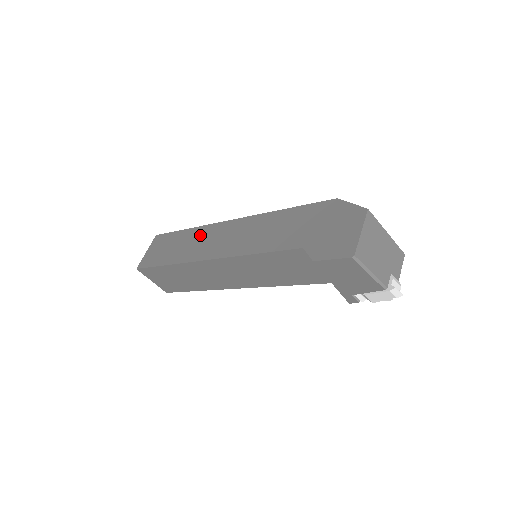
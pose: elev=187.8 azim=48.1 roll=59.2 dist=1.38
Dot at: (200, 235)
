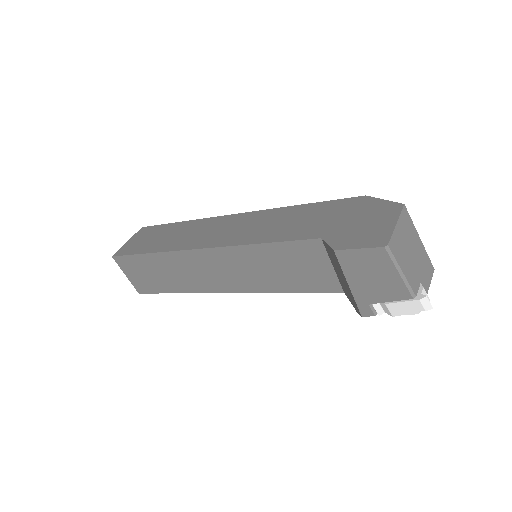
Dot at: (195, 227)
